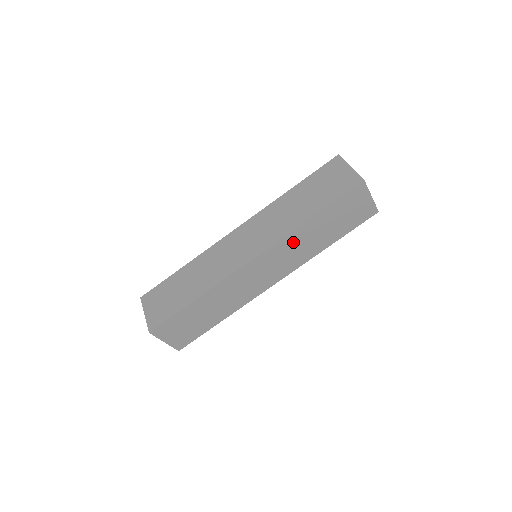
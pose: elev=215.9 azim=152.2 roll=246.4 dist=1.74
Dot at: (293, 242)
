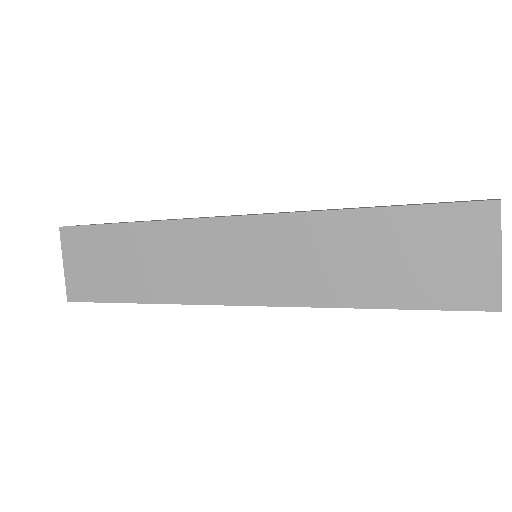
Dot at: occluded
